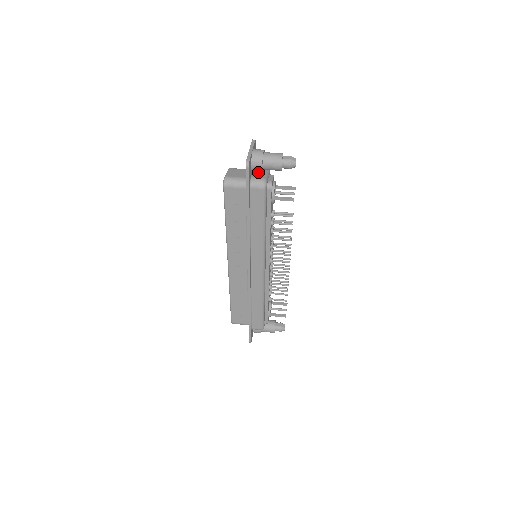
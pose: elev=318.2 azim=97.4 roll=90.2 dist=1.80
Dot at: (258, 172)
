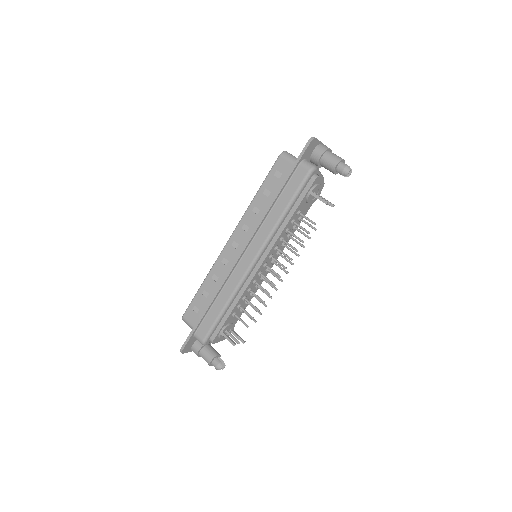
Dot at: occluded
